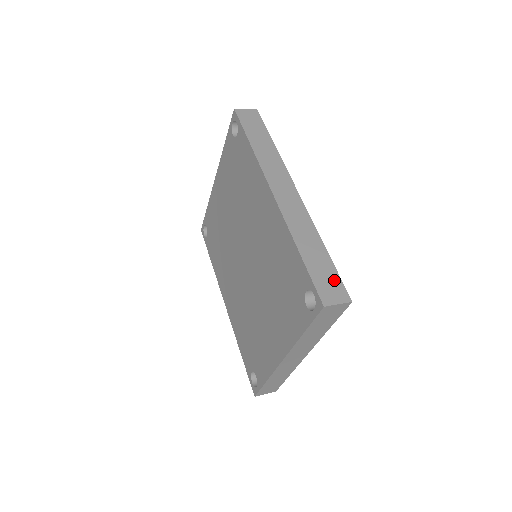
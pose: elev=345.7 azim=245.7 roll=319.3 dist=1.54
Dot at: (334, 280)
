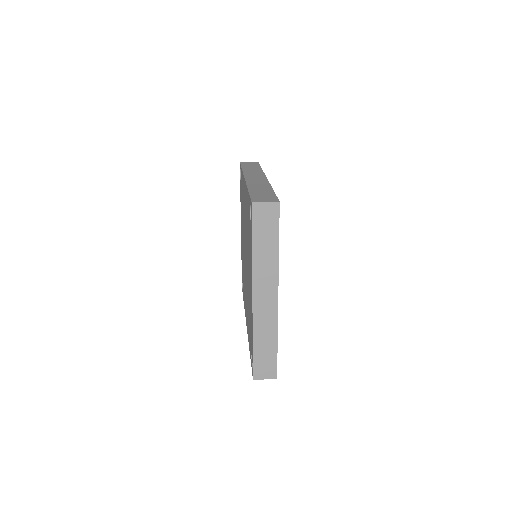
Dot at: (270, 196)
